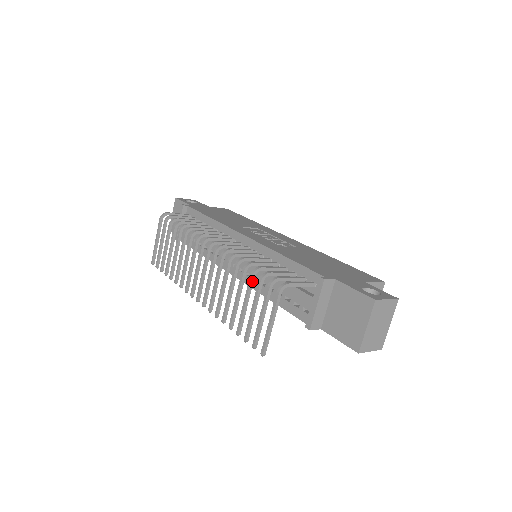
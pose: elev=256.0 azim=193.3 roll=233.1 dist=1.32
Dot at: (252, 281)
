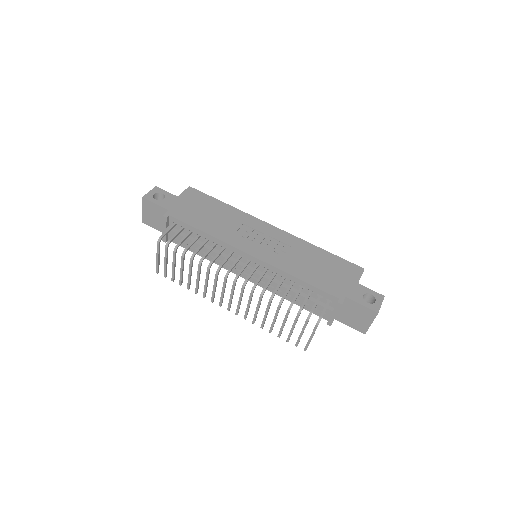
Dot at: occluded
